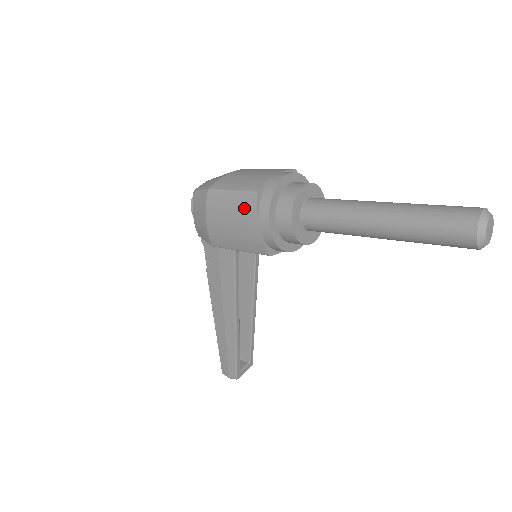
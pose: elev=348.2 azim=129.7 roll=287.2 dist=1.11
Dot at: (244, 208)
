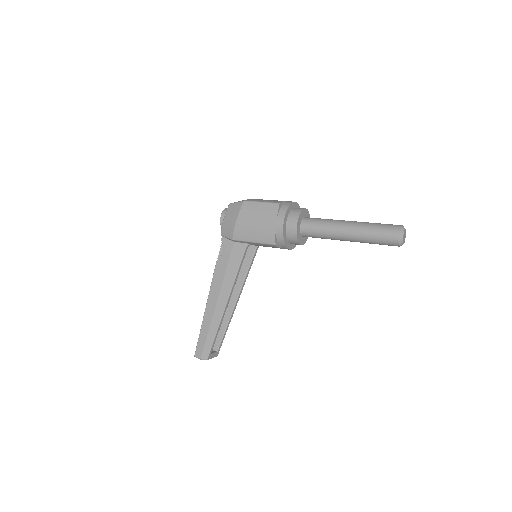
Dot at: (268, 212)
